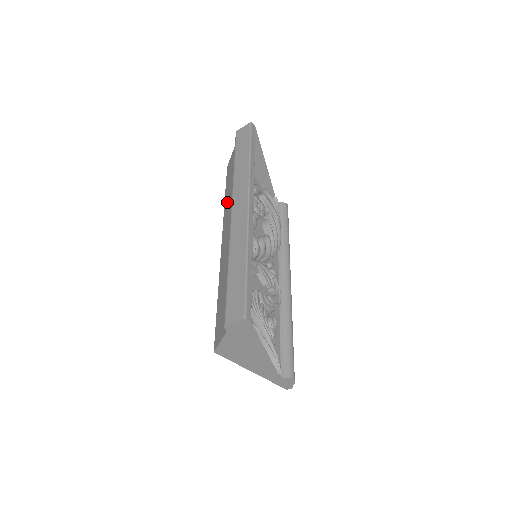
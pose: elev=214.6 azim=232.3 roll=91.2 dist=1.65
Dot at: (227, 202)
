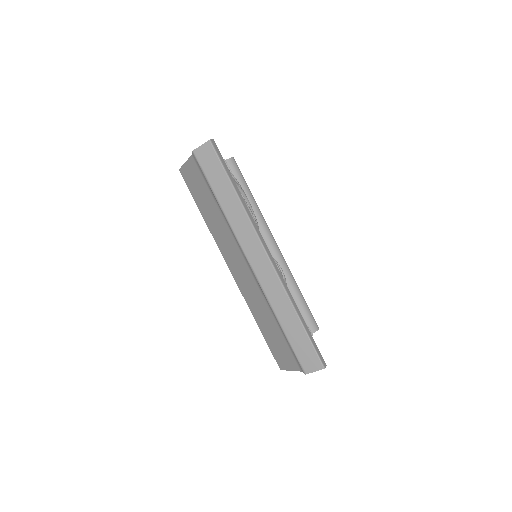
Dot at: (214, 227)
